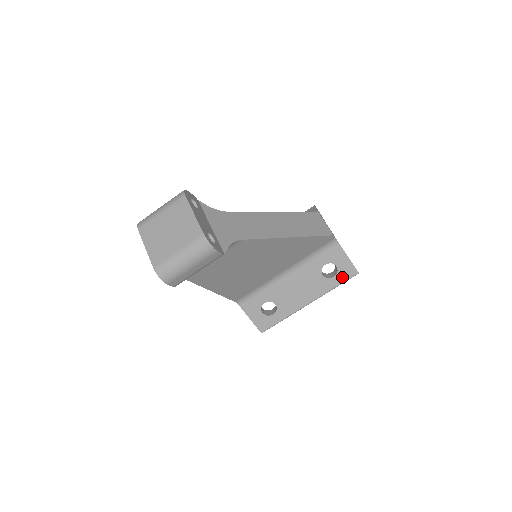
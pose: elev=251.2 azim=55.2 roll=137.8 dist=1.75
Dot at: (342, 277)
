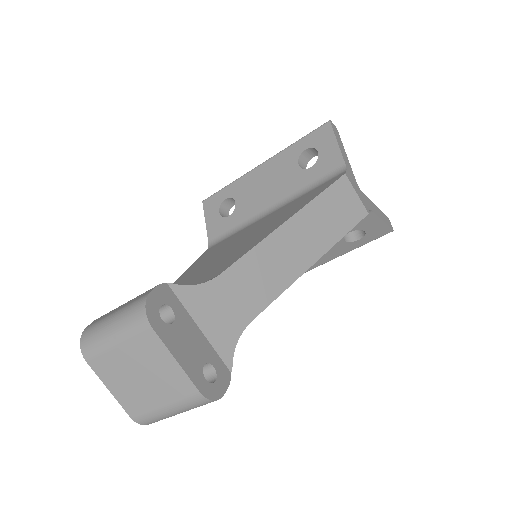
Dot at: (370, 238)
